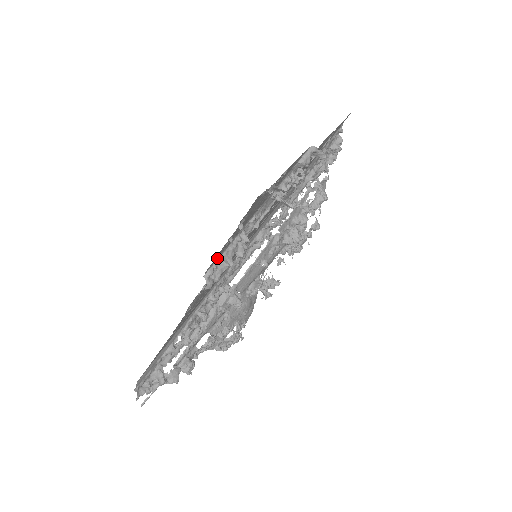
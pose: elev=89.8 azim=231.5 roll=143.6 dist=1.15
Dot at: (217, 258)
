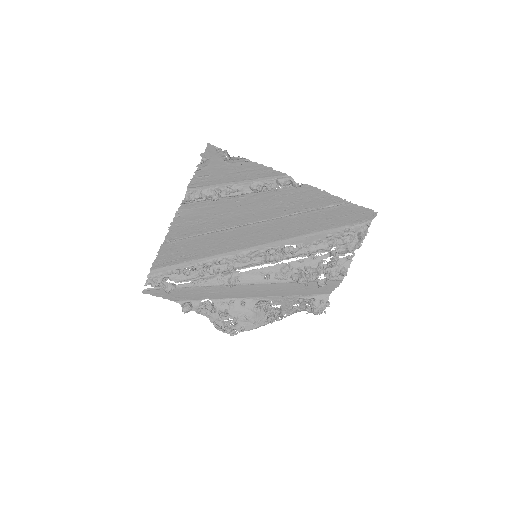
Dot at: (198, 188)
